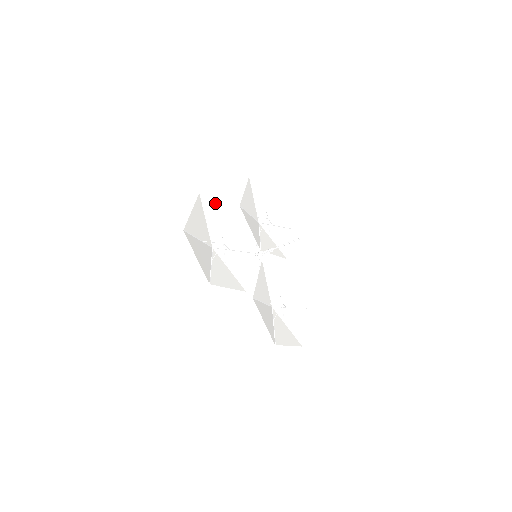
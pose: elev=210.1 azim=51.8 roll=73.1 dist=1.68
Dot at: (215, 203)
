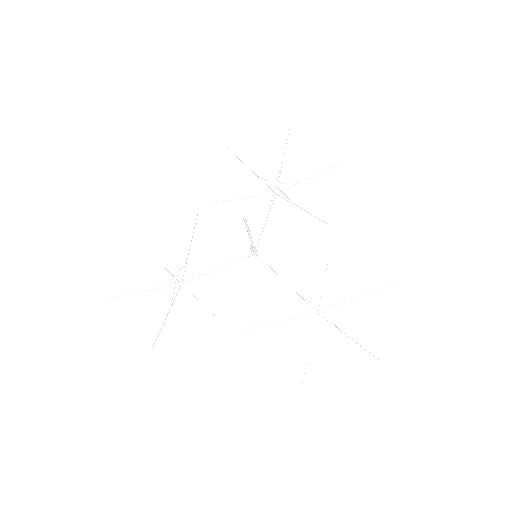
Dot at: (162, 229)
